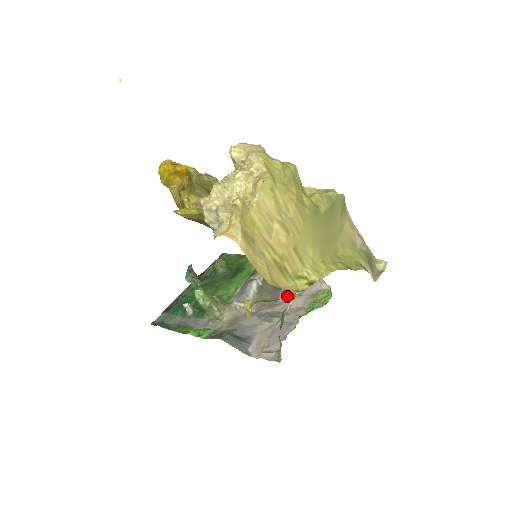
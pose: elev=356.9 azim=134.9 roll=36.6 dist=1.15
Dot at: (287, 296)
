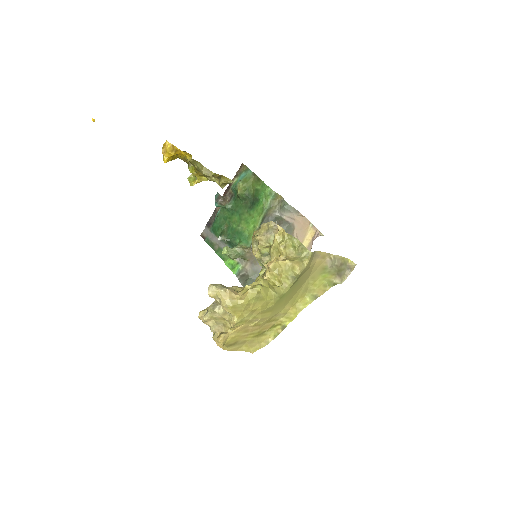
Dot at: occluded
